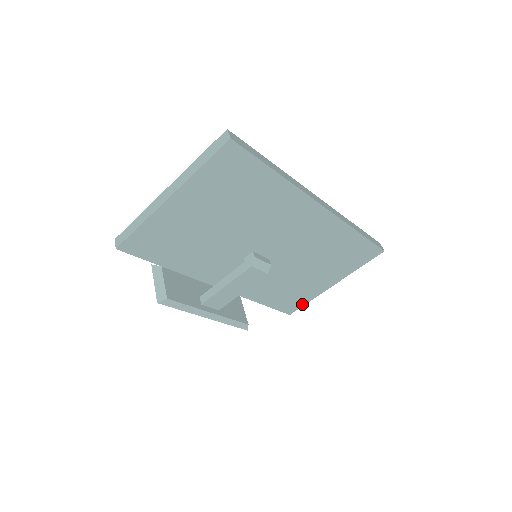
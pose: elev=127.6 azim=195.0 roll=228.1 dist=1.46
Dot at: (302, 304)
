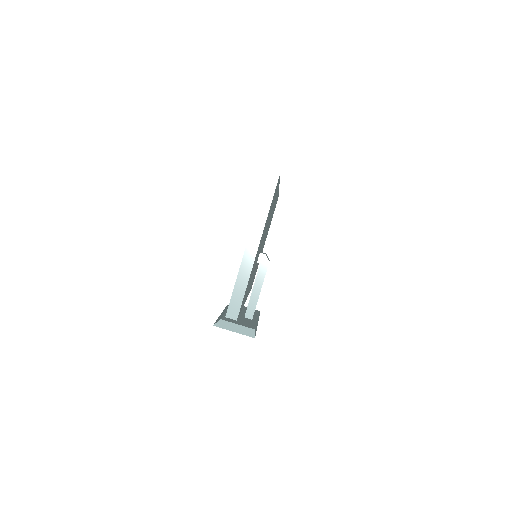
Dot at: occluded
